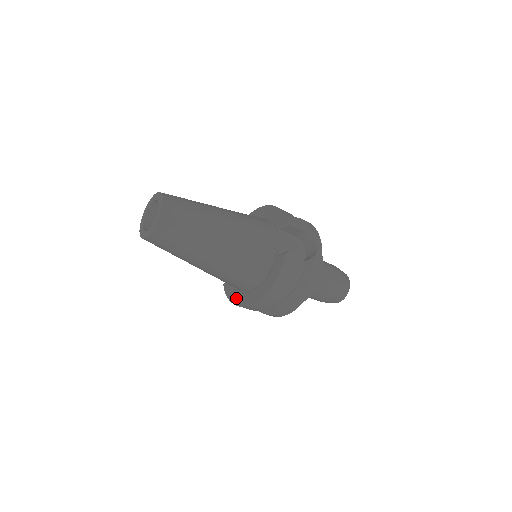
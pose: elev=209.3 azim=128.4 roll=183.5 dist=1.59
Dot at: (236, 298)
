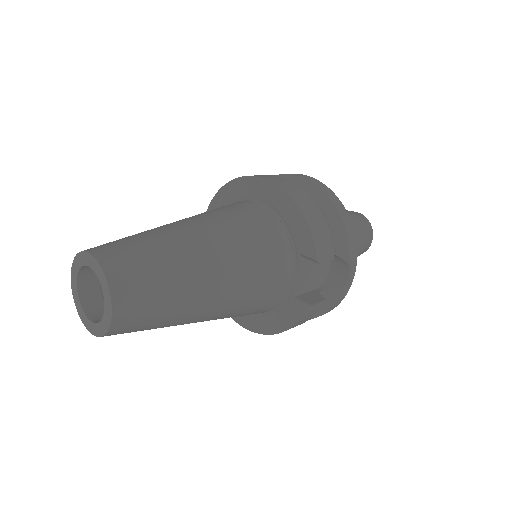
Dot at: occluded
